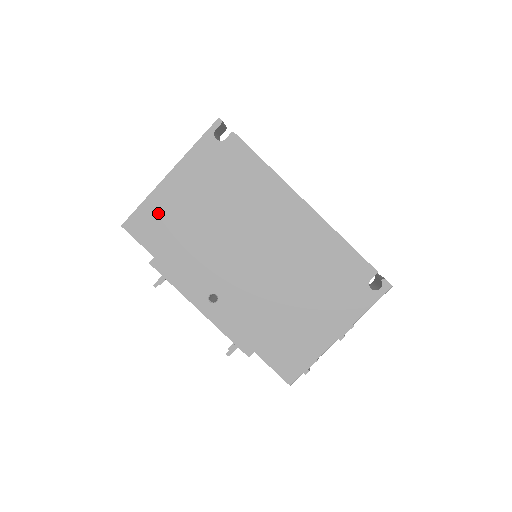
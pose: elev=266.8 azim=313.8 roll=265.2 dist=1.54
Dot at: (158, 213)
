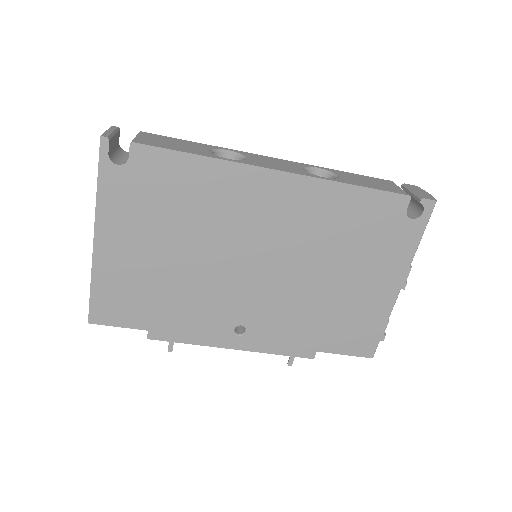
Dot at: (117, 287)
